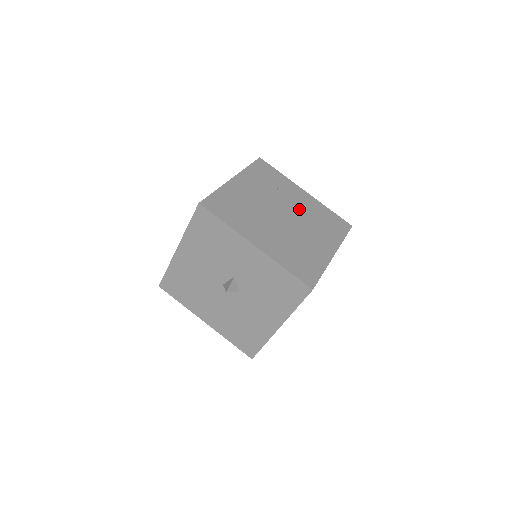
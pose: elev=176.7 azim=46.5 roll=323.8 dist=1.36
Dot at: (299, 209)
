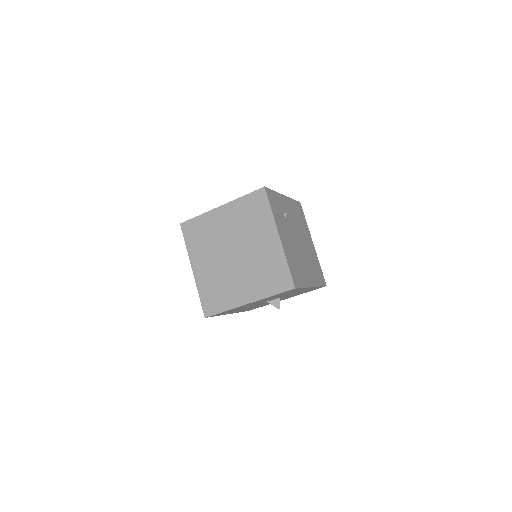
Dot at: (294, 222)
